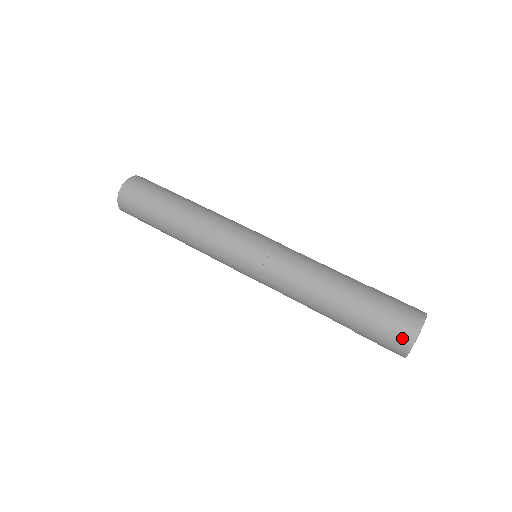
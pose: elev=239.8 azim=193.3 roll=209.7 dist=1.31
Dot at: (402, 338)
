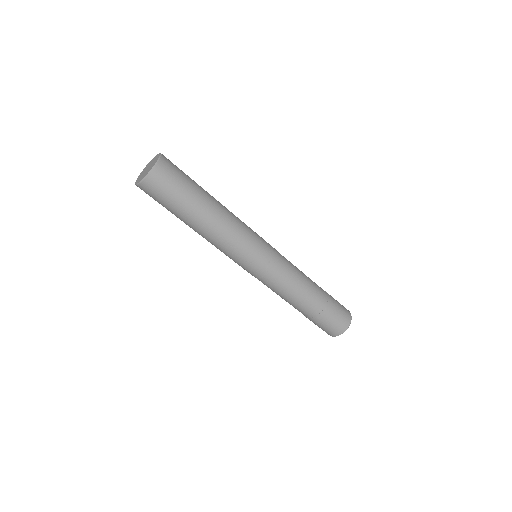
Dot at: (340, 329)
